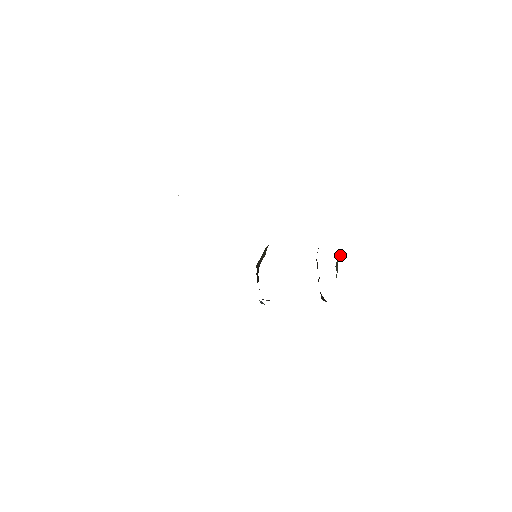
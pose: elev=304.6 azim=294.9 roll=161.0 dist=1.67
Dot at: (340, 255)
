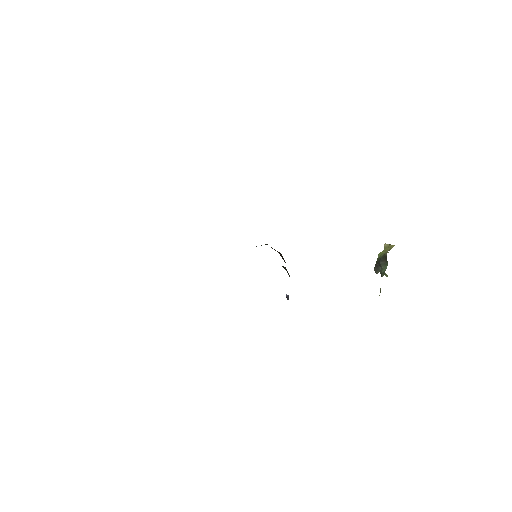
Dot at: (386, 249)
